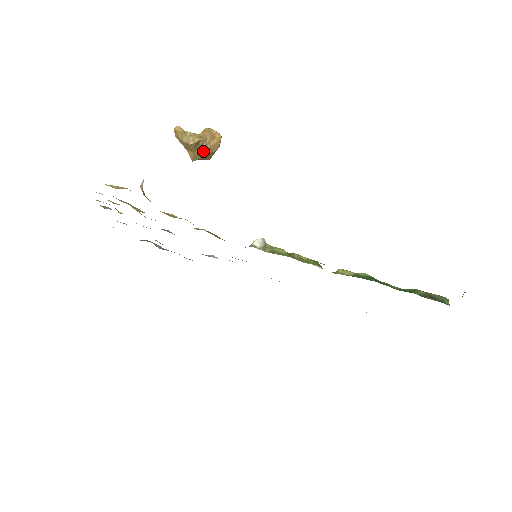
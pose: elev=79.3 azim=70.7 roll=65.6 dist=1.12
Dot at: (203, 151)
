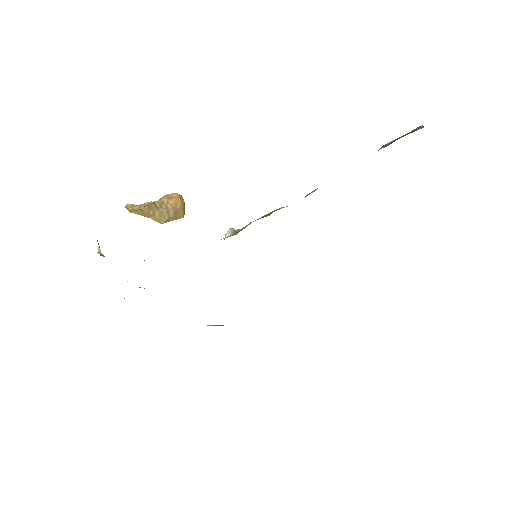
Dot at: (166, 211)
